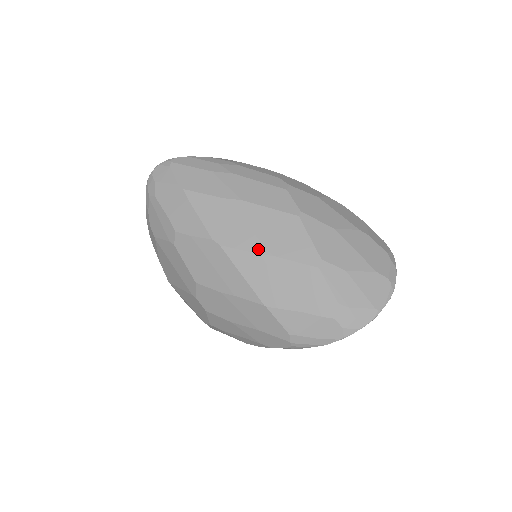
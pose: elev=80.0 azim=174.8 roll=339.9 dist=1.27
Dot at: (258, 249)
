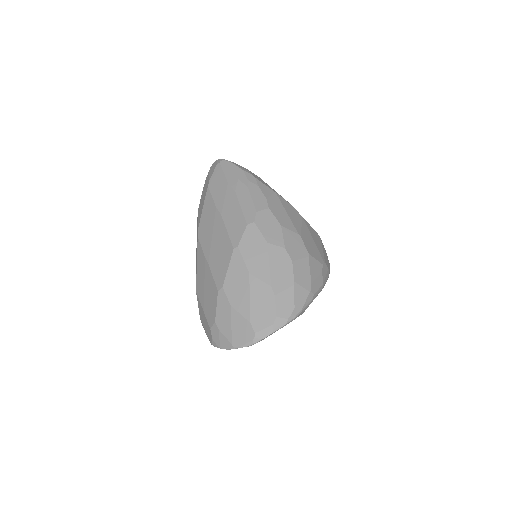
Dot at: (207, 254)
